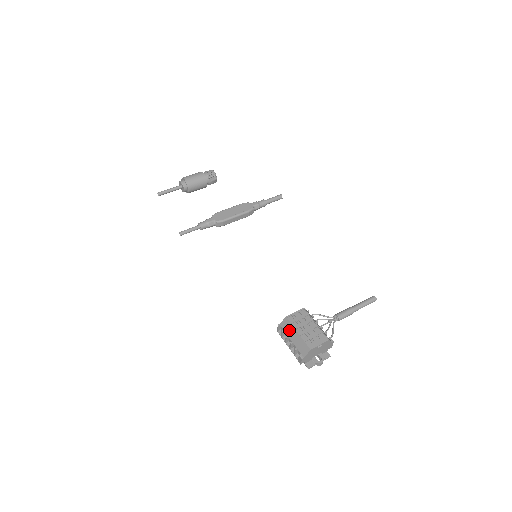
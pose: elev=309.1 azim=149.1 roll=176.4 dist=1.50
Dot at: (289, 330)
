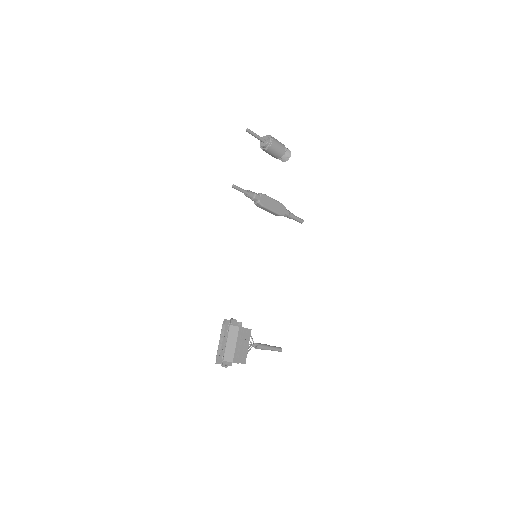
Dot at: (232, 336)
